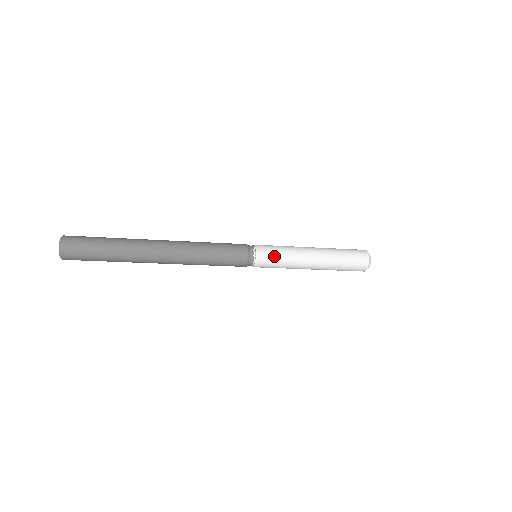
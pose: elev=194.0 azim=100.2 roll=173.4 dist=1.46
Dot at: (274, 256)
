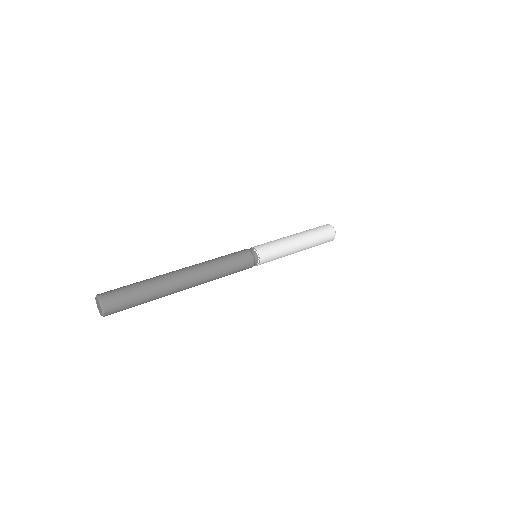
Dot at: (272, 250)
